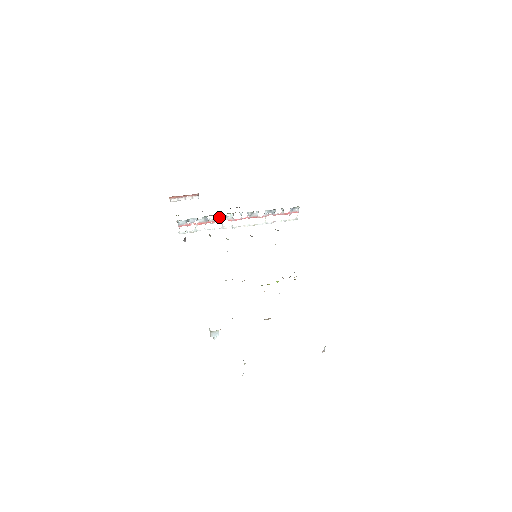
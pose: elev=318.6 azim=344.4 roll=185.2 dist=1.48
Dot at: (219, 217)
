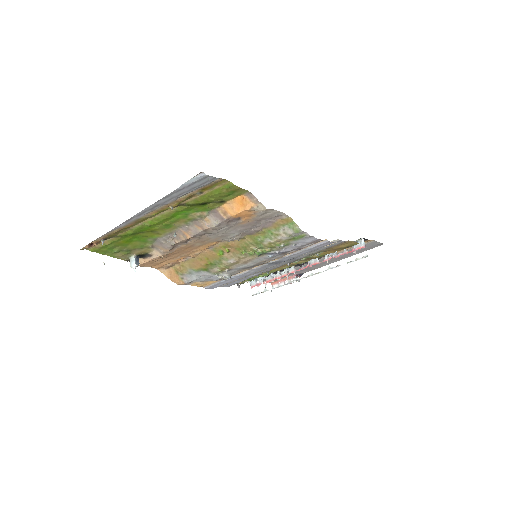
Dot at: (283, 271)
